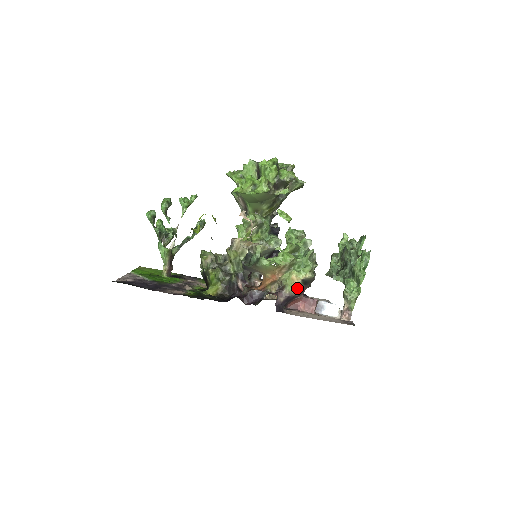
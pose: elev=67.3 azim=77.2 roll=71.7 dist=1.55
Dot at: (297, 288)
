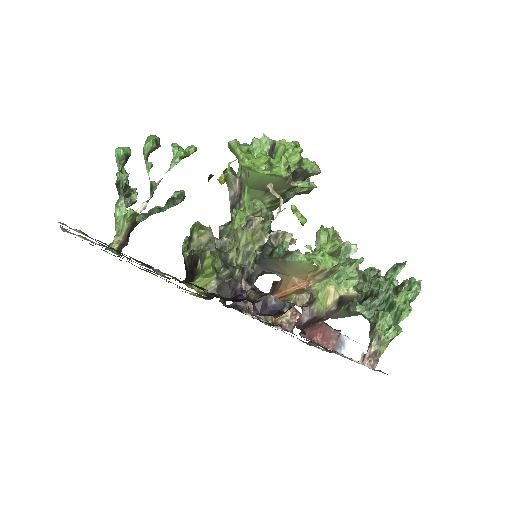
Dot at: (328, 307)
